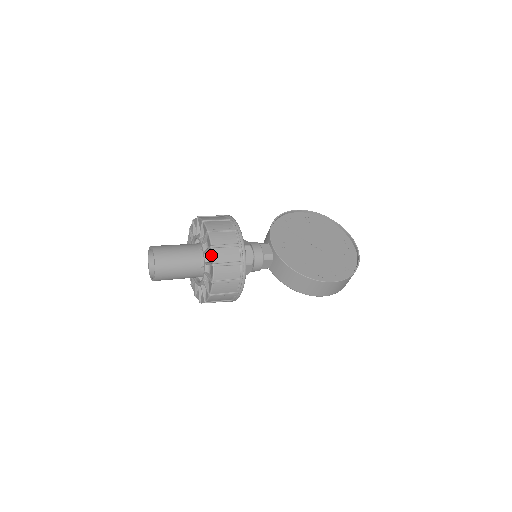
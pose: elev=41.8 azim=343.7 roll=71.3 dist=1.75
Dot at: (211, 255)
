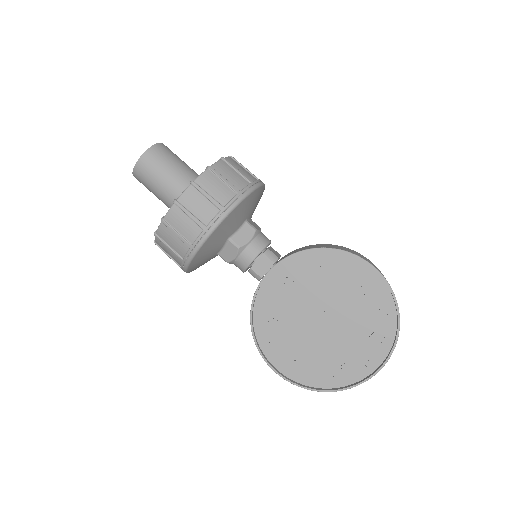
Dot at: occluded
